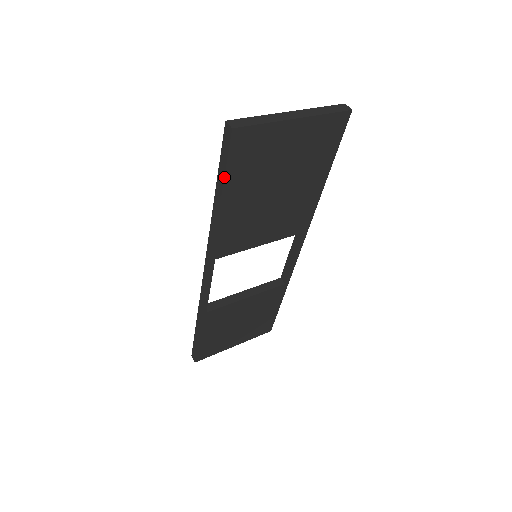
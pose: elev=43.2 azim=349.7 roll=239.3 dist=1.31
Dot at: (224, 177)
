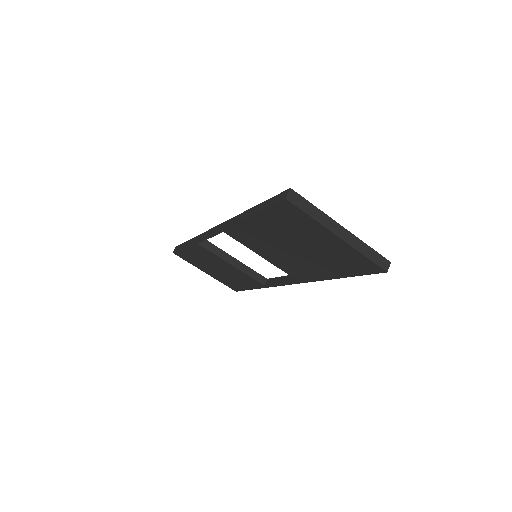
Dot at: (261, 210)
